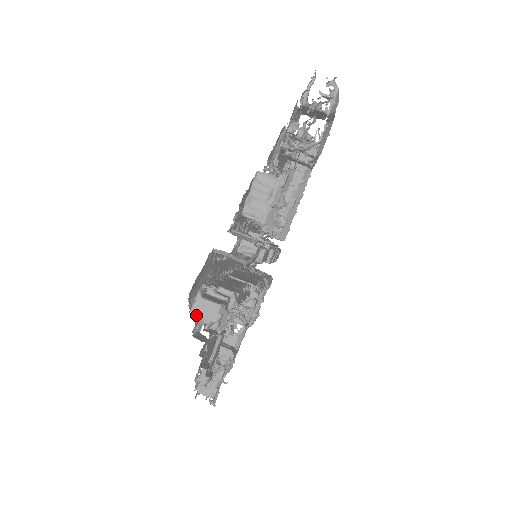
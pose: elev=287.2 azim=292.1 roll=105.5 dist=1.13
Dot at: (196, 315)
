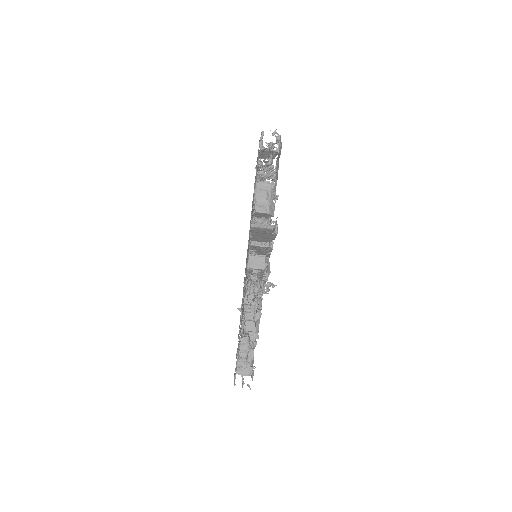
Dot at: (251, 267)
